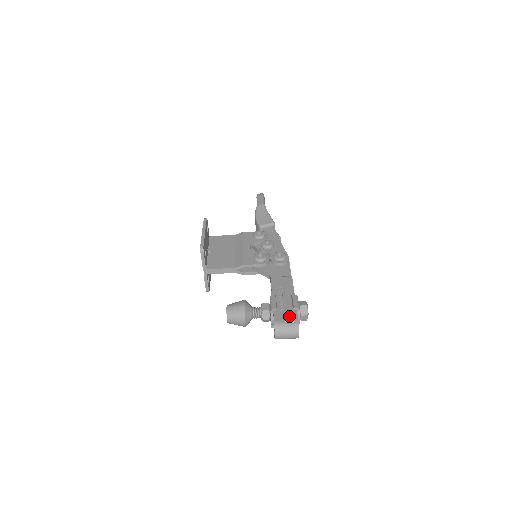
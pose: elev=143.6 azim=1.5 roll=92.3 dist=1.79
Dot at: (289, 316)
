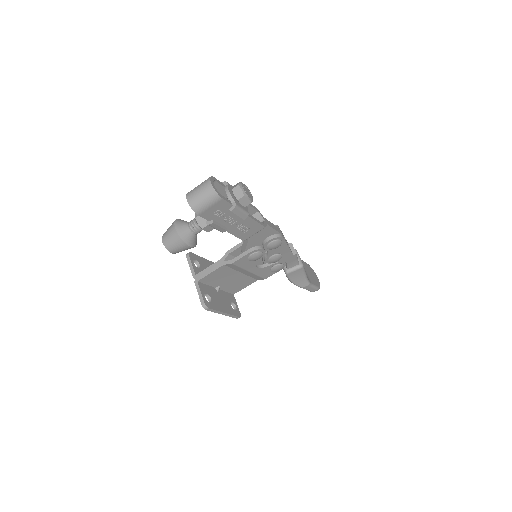
Dot at: occluded
